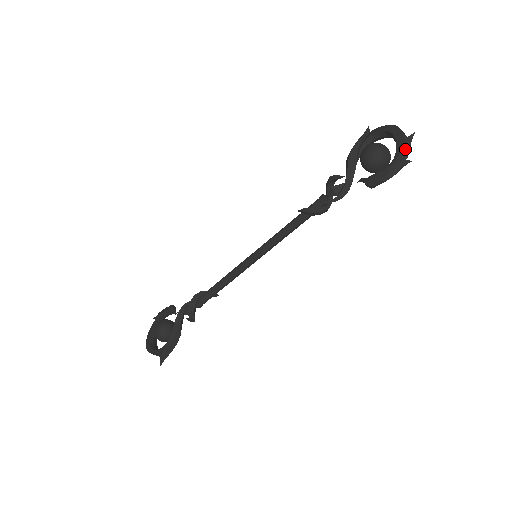
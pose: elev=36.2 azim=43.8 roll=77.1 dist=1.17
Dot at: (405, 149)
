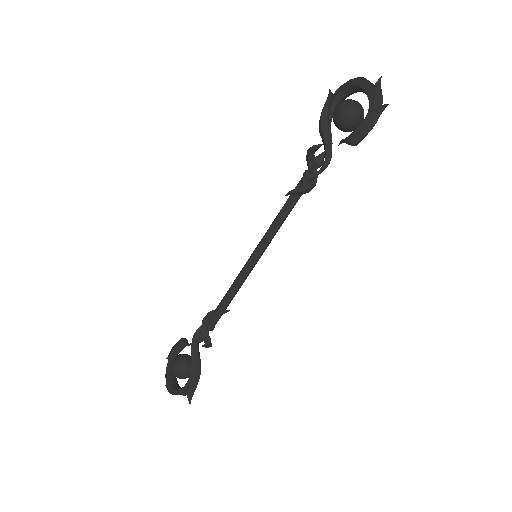
Dot at: (377, 95)
